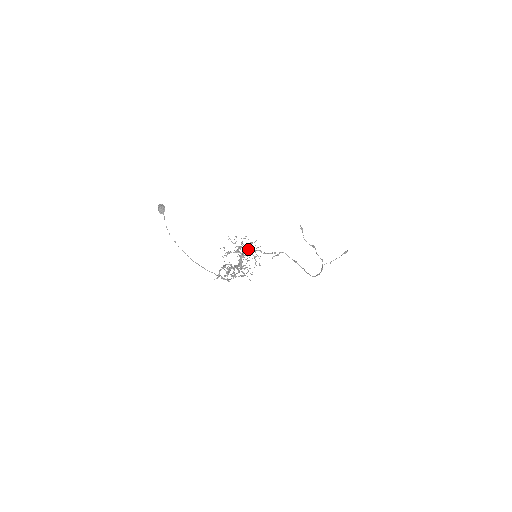
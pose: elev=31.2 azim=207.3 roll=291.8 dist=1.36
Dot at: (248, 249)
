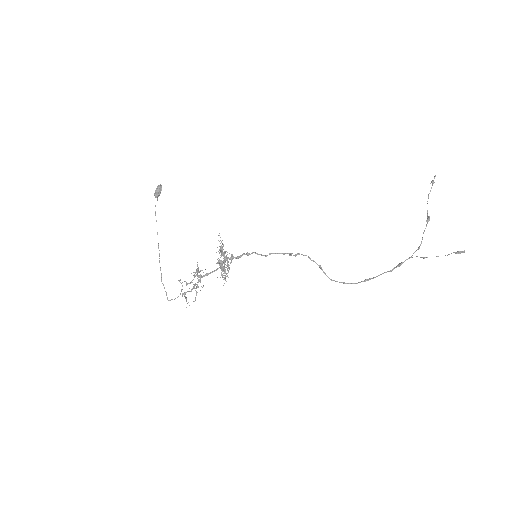
Dot at: occluded
